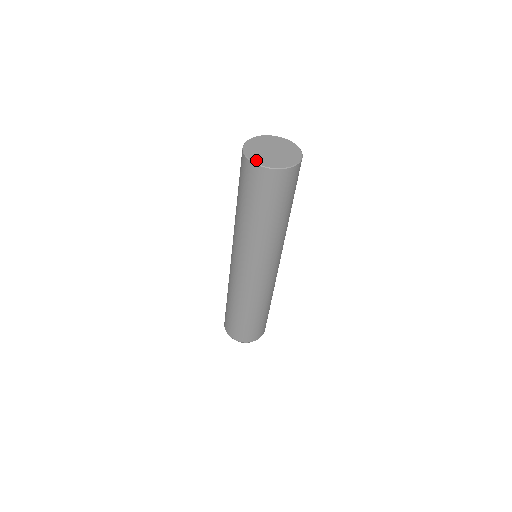
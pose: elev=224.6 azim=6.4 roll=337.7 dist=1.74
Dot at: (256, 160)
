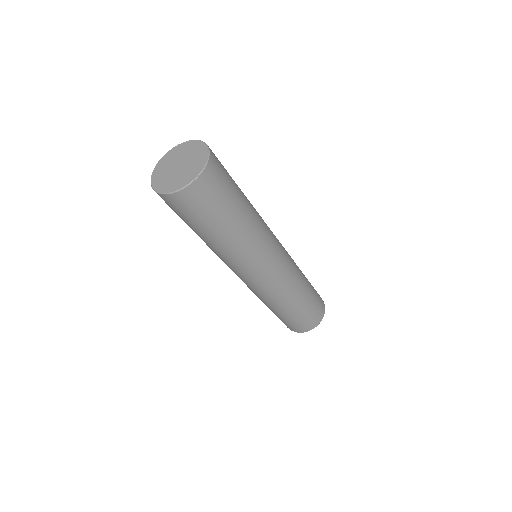
Dot at: (177, 187)
